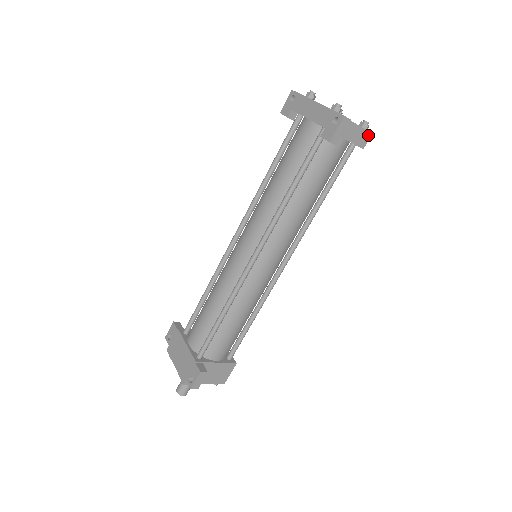
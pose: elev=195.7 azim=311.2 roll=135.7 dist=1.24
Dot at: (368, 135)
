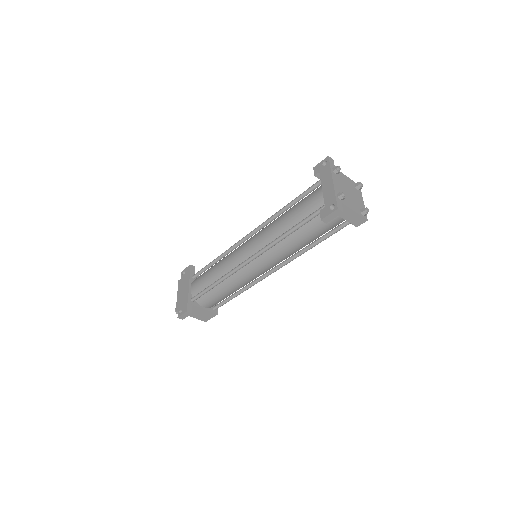
Dot at: (364, 220)
